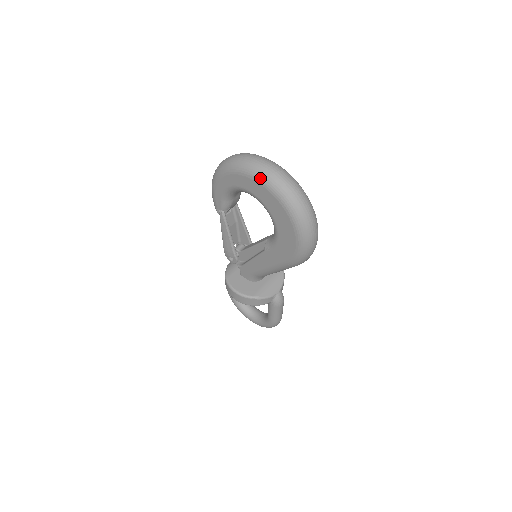
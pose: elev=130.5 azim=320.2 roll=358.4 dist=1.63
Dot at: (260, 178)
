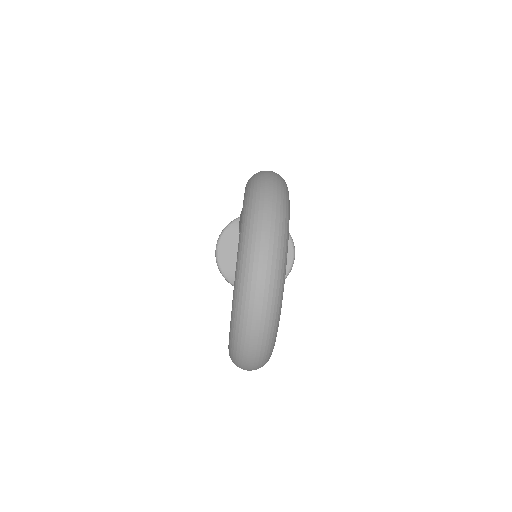
Dot at: (237, 285)
